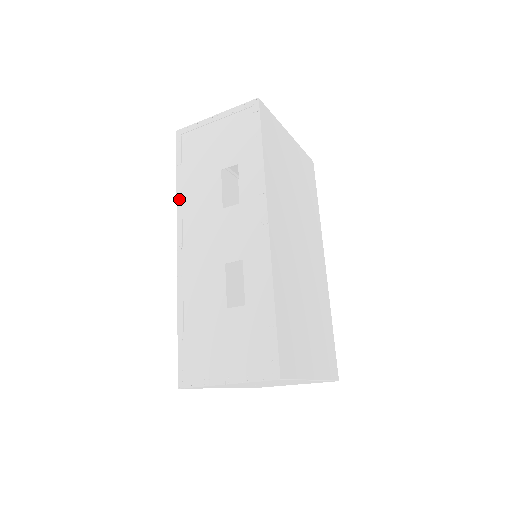
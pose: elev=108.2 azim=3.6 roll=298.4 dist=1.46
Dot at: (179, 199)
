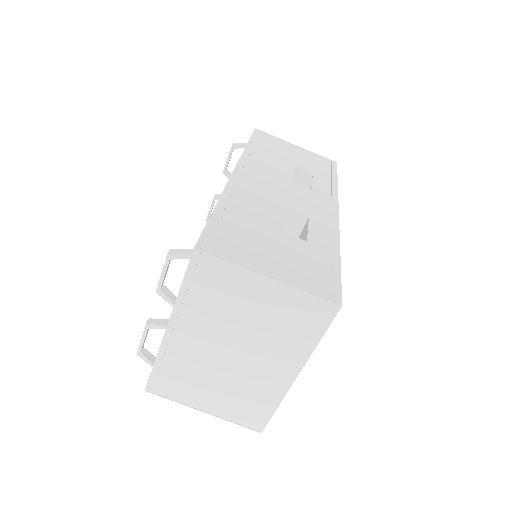
Dot at: (246, 153)
